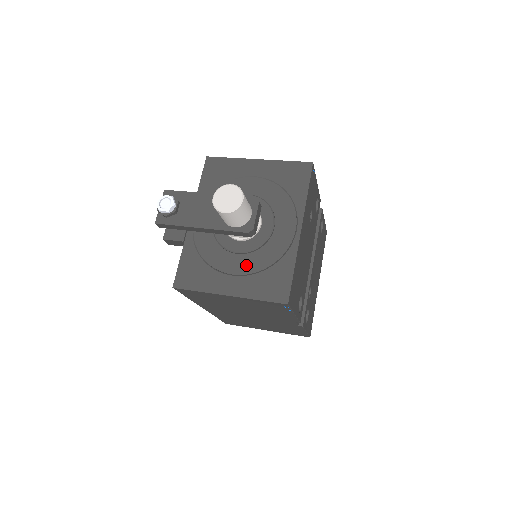
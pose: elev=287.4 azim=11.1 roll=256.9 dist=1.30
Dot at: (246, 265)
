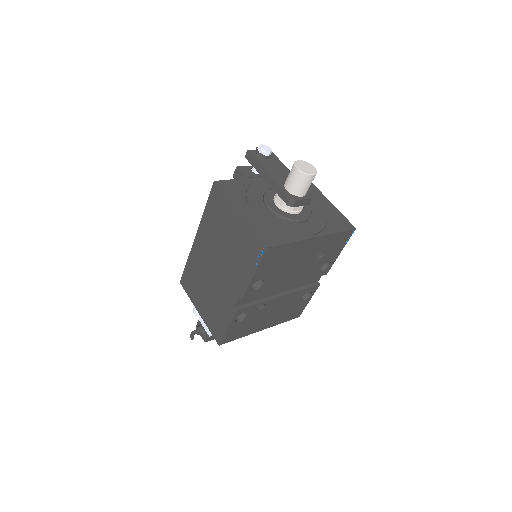
Dot at: (266, 215)
